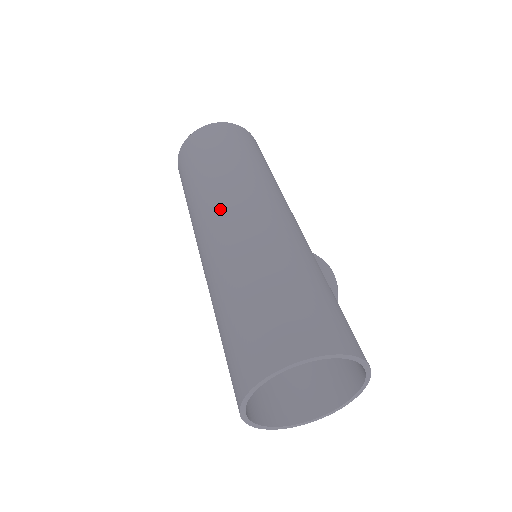
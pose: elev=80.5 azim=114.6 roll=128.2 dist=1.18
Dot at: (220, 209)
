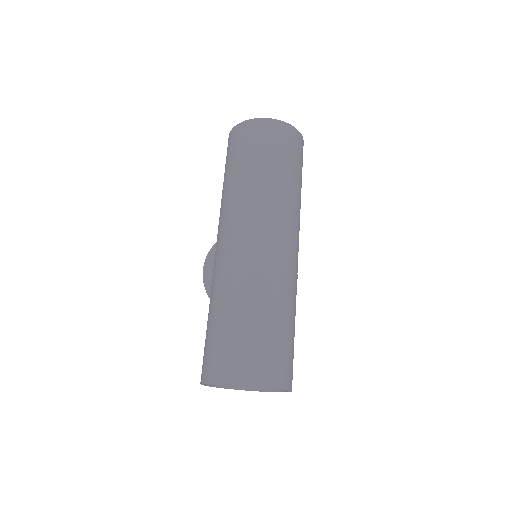
Dot at: (254, 225)
